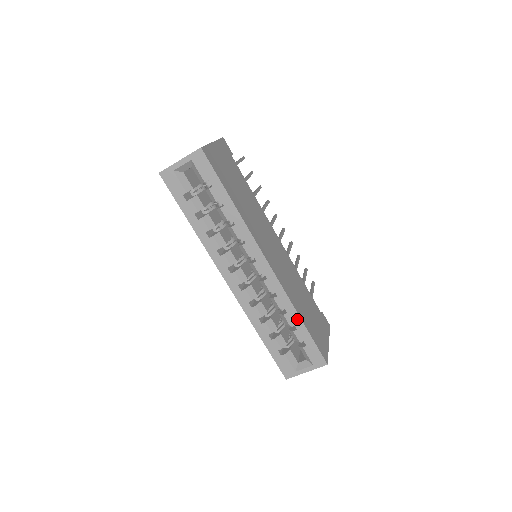
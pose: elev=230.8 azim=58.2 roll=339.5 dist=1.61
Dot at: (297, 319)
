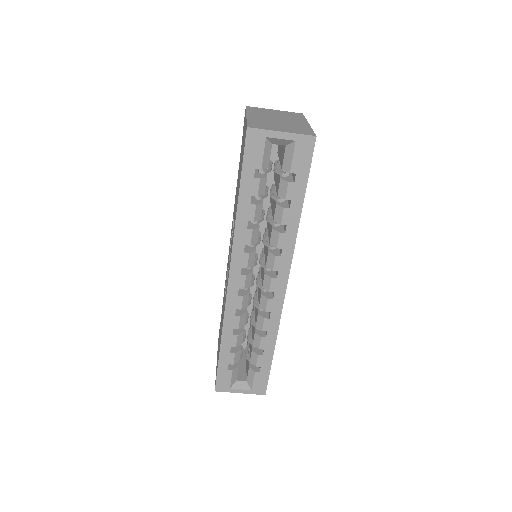
Dot at: (271, 347)
